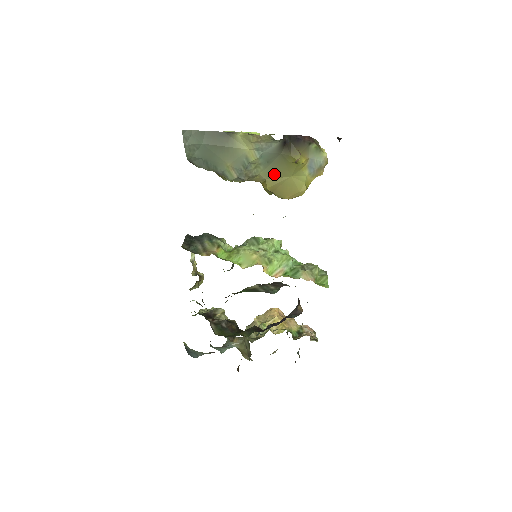
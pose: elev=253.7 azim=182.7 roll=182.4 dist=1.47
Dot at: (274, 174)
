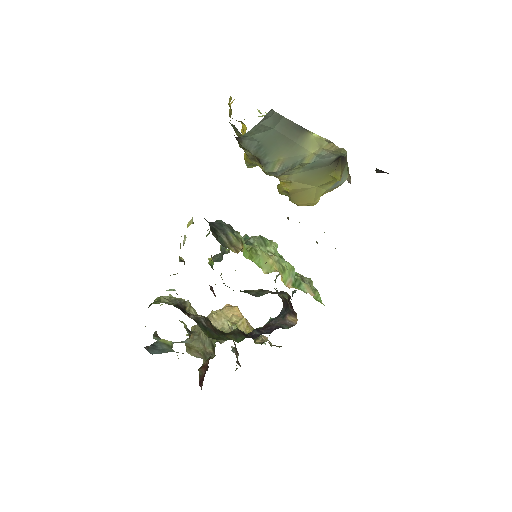
Dot at: (304, 179)
